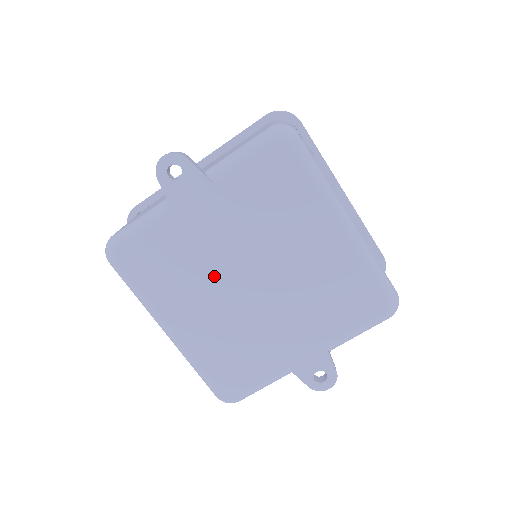
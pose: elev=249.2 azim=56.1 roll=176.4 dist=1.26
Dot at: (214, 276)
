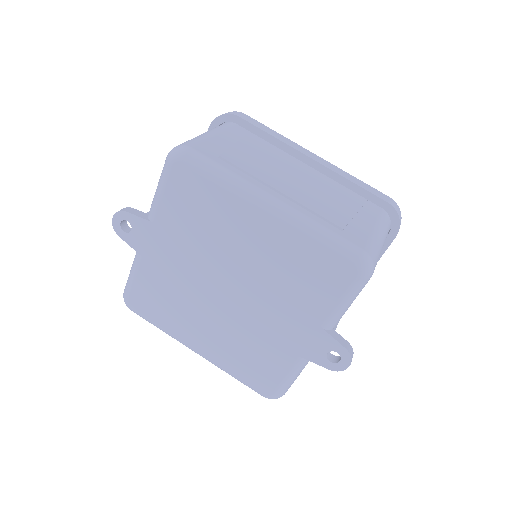
Dot at: (197, 296)
